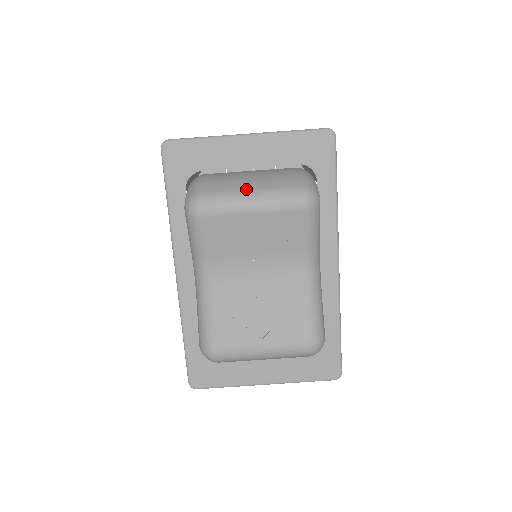
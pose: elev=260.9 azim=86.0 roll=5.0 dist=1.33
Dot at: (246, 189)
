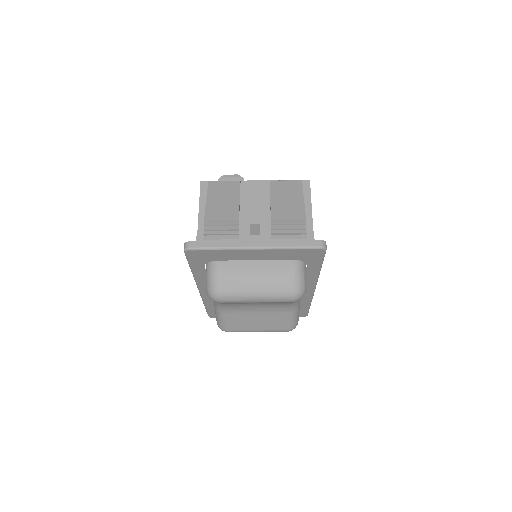
Dot at: (252, 290)
